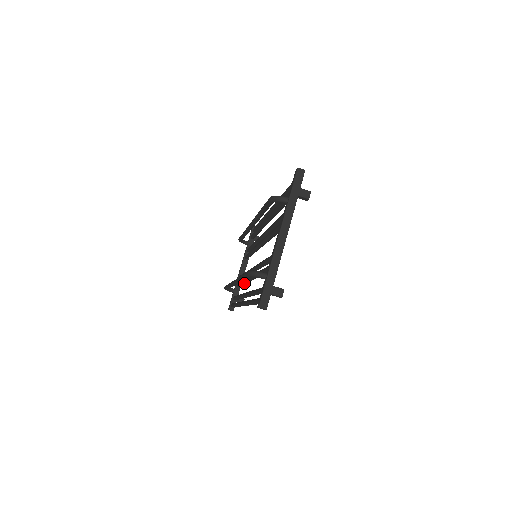
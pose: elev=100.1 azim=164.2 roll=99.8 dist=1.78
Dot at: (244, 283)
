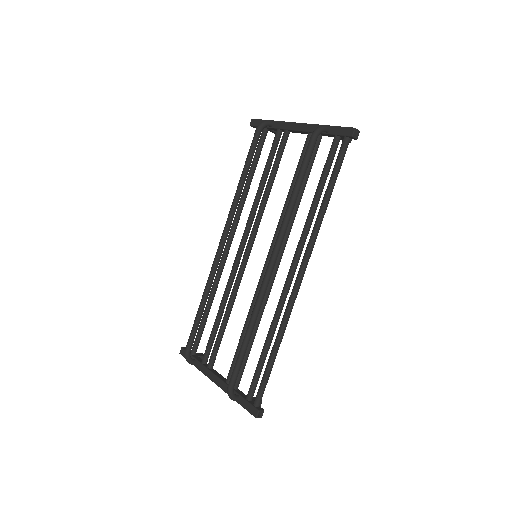
Dot at: (258, 325)
